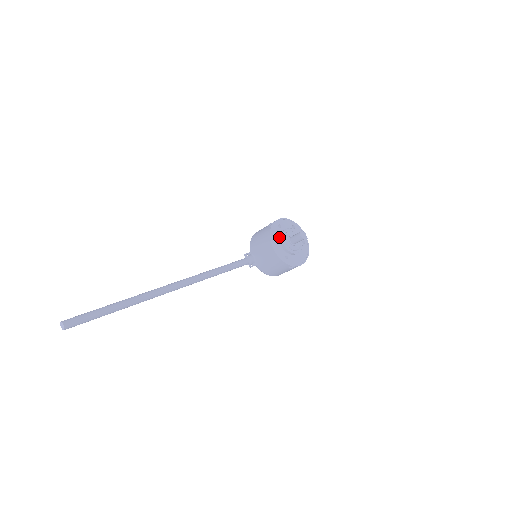
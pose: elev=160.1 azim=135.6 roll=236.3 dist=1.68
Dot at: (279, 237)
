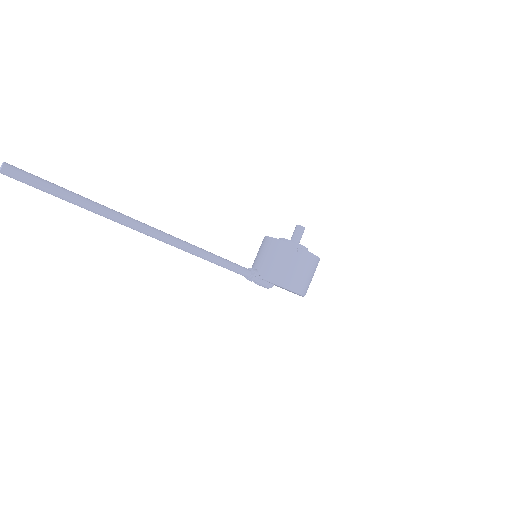
Dot at: occluded
